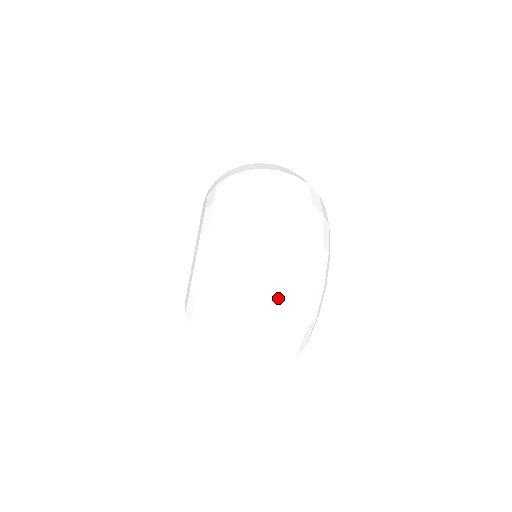
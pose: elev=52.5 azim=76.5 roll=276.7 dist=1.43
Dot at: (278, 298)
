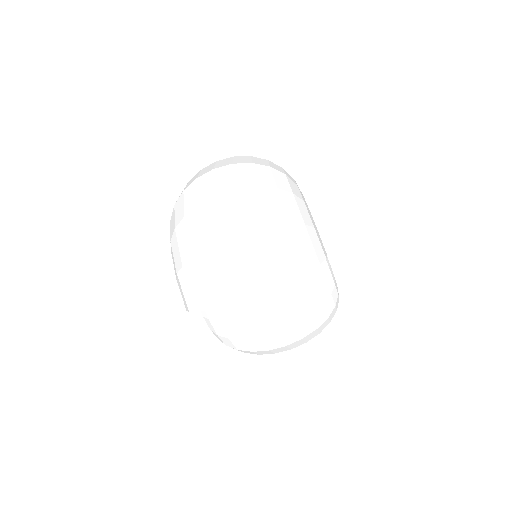
Dot at: (234, 206)
